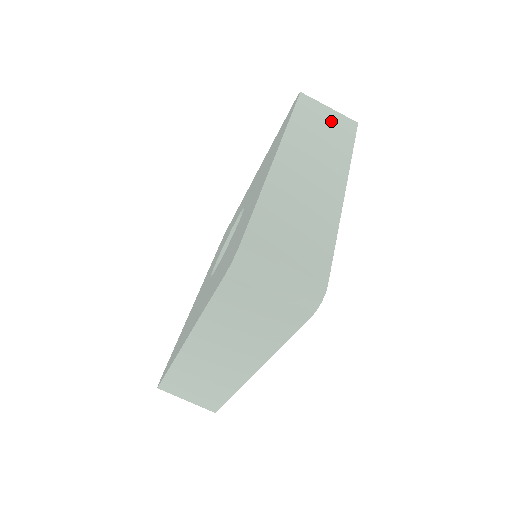
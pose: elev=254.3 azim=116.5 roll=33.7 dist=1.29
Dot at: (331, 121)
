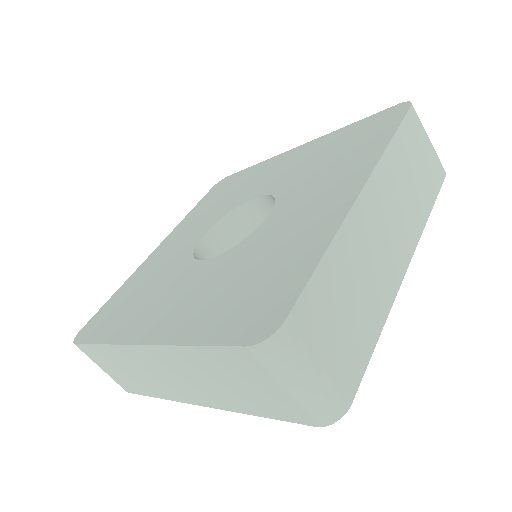
Dot at: (426, 161)
